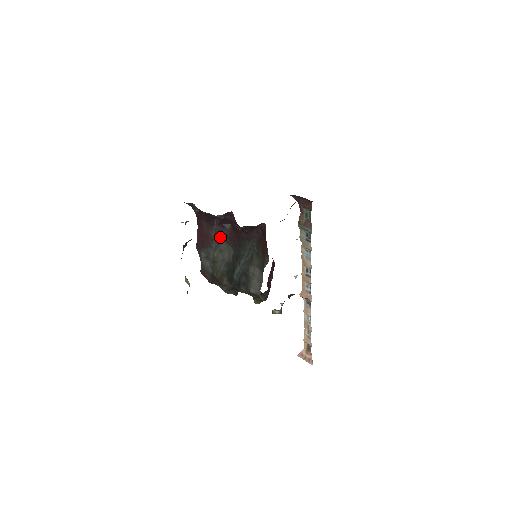
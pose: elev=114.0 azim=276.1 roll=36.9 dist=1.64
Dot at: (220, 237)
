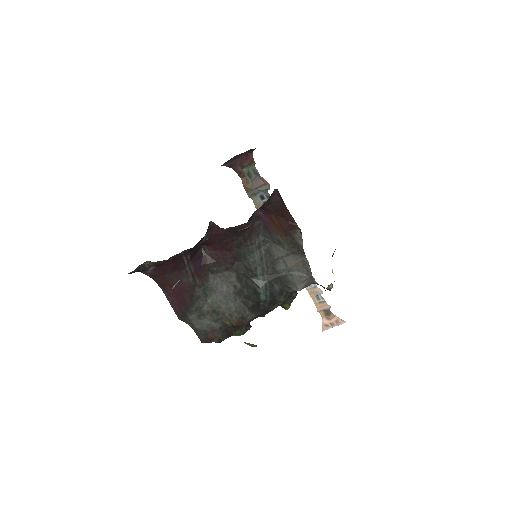
Dot at: (200, 275)
